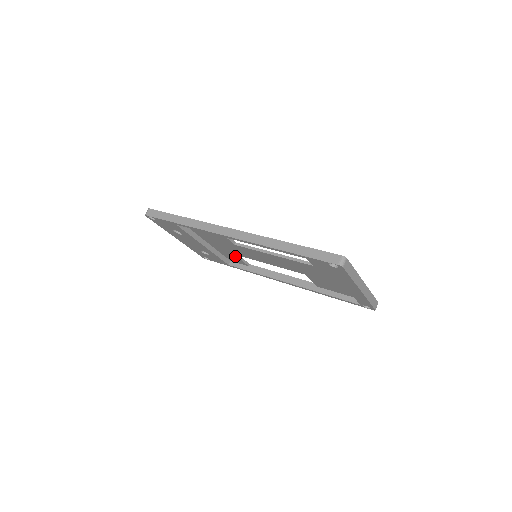
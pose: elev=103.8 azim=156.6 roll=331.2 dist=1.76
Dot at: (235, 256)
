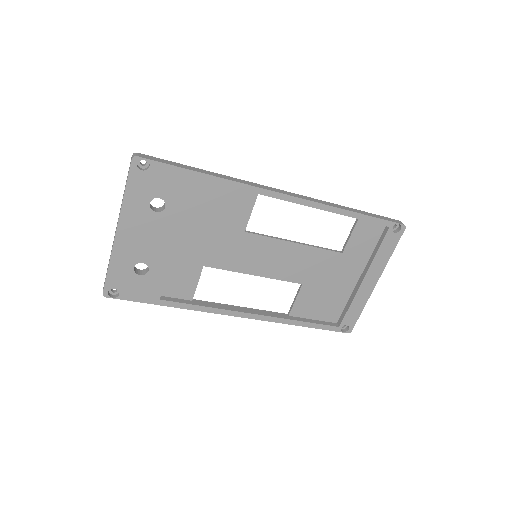
Dot at: (197, 273)
